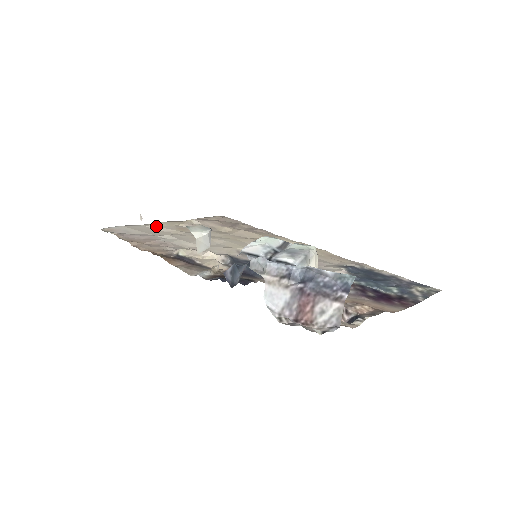
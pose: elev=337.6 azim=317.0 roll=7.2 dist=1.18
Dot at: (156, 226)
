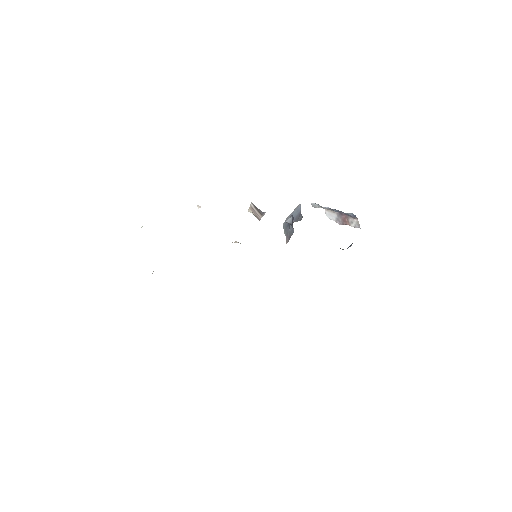
Dot at: occluded
